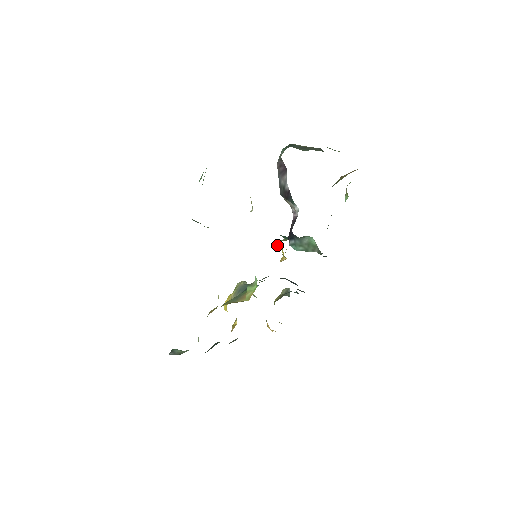
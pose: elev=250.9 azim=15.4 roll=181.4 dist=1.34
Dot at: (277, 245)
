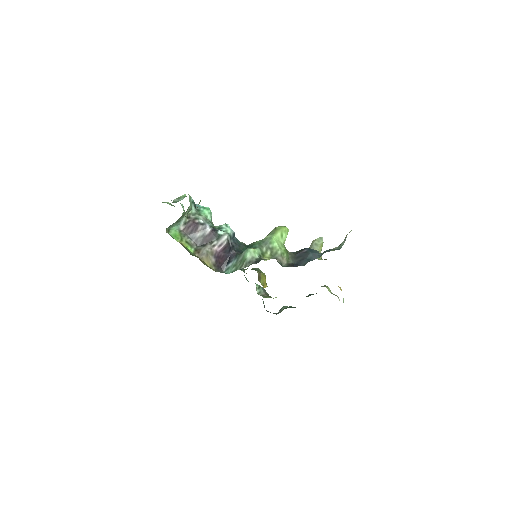
Dot at: occluded
